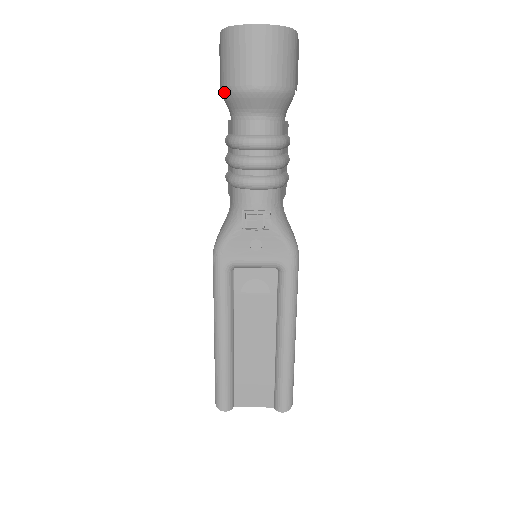
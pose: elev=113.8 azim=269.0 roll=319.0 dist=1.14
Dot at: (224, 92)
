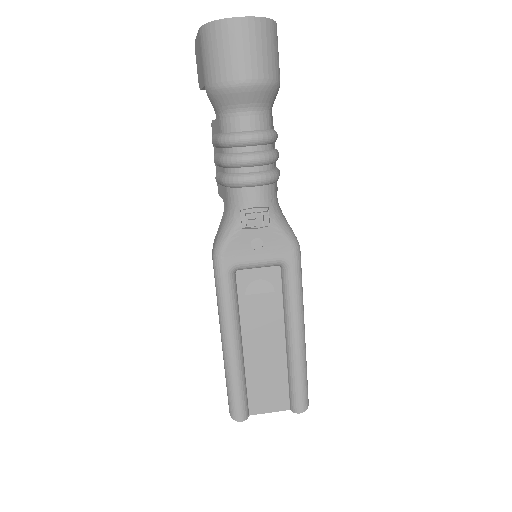
Dot at: (209, 90)
